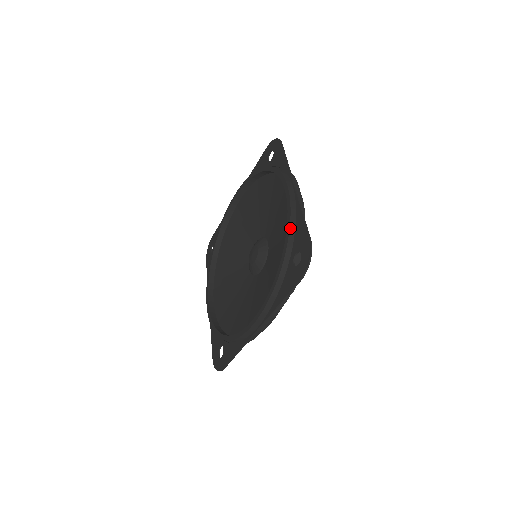
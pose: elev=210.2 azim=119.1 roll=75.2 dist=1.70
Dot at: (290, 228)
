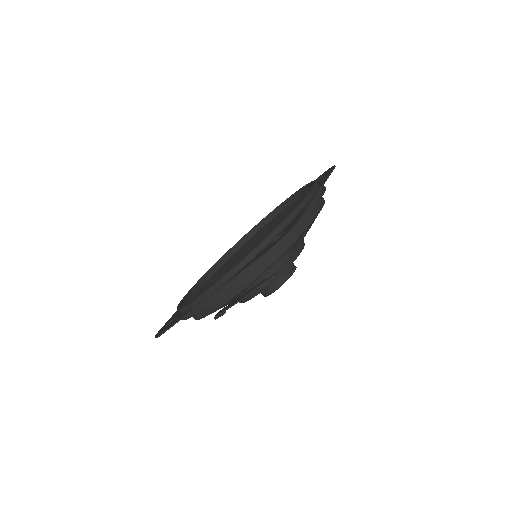
Dot at: (289, 215)
